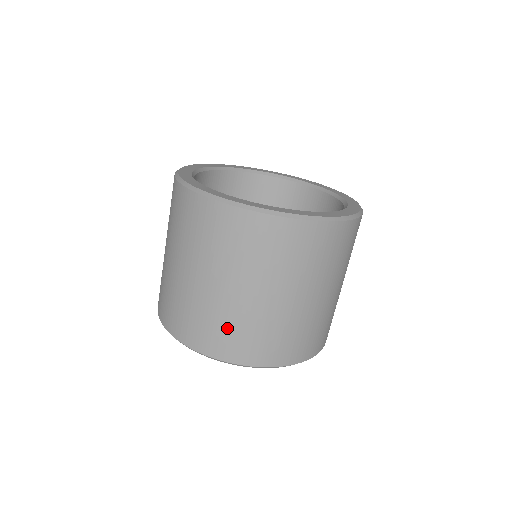
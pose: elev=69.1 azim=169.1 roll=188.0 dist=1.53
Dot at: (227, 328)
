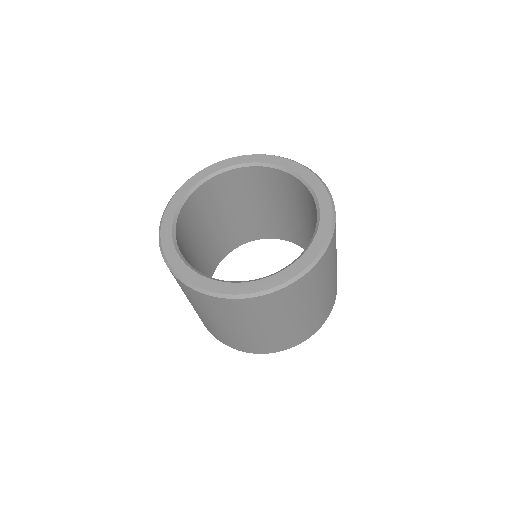
Dot at: (305, 328)
